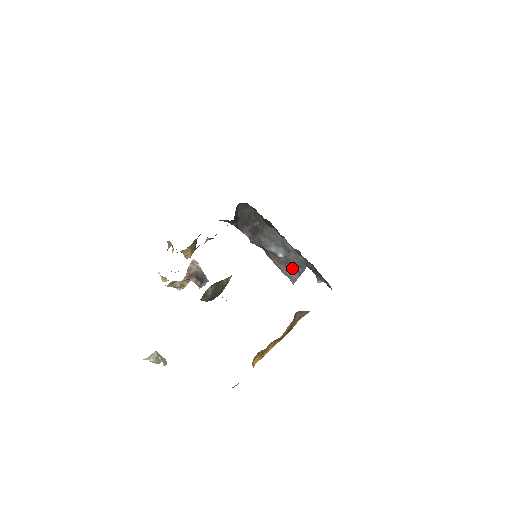
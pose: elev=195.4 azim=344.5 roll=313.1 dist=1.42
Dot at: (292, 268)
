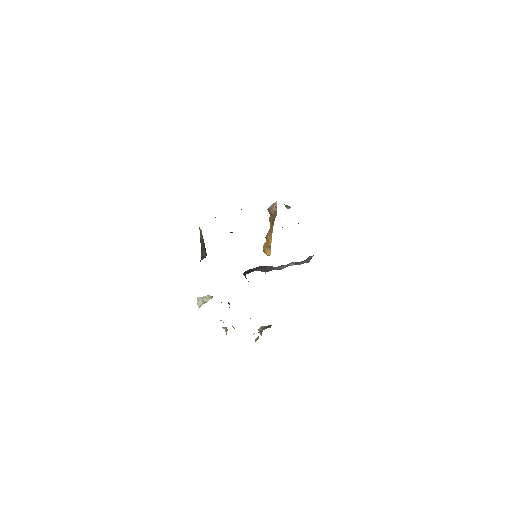
Dot at: (304, 261)
